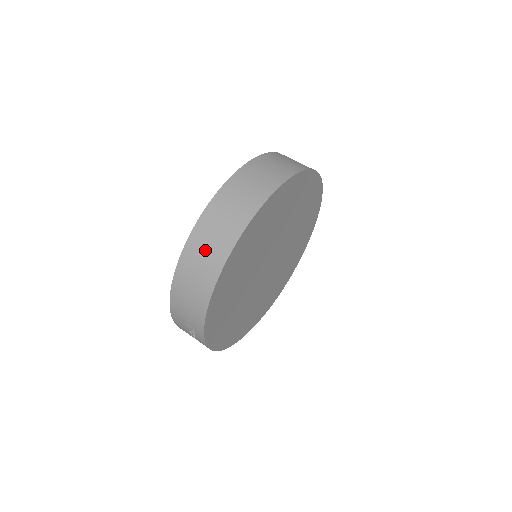
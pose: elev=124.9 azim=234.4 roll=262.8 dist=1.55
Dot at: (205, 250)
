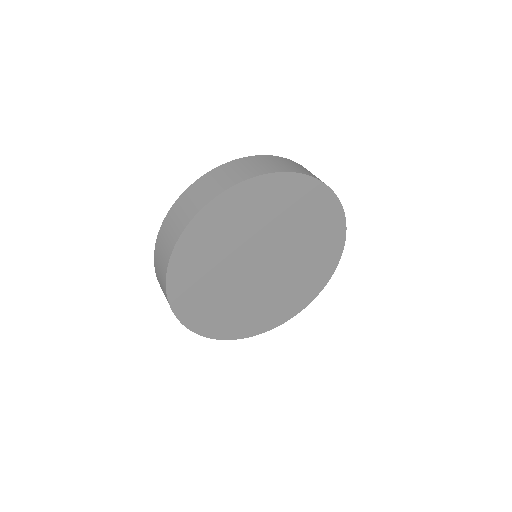
Dot at: (171, 227)
